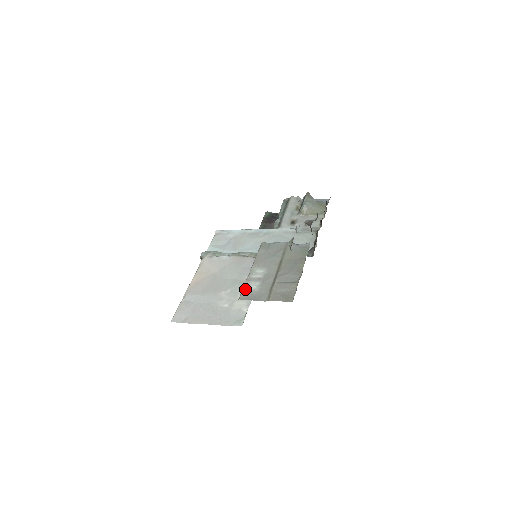
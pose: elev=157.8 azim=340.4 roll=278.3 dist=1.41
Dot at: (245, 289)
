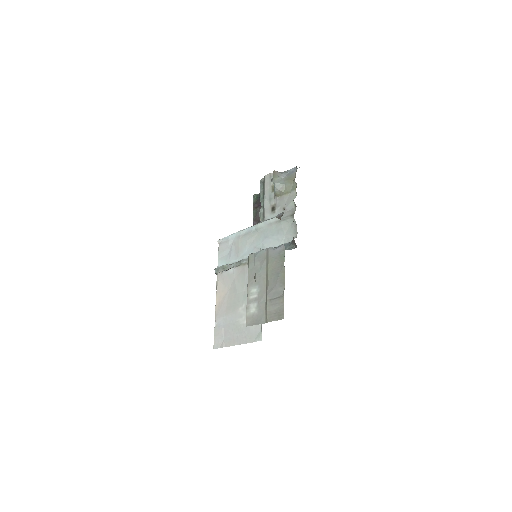
Dot at: (248, 314)
